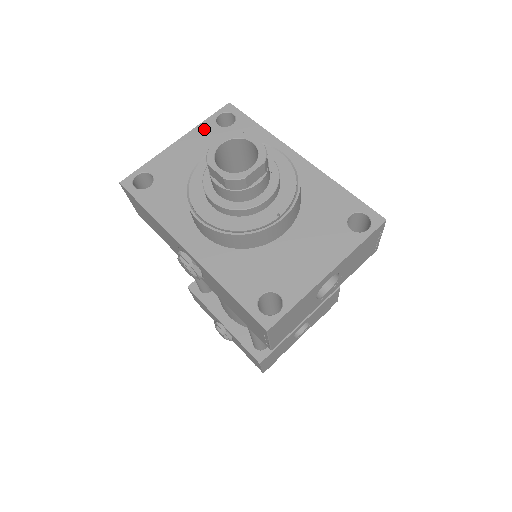
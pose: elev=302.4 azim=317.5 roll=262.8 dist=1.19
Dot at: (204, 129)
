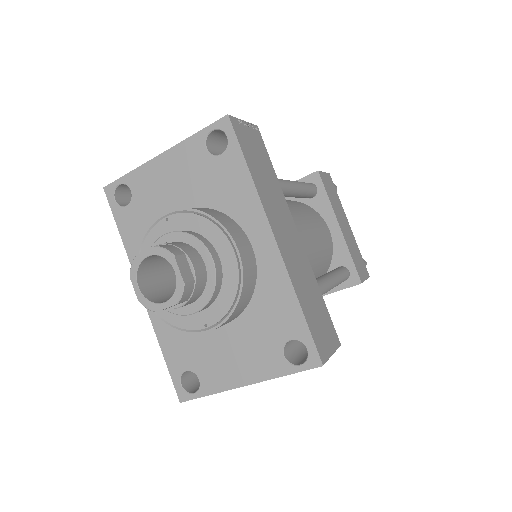
Dot at: (190, 148)
